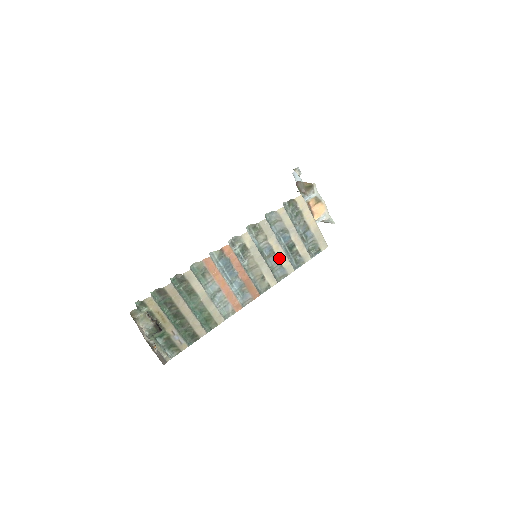
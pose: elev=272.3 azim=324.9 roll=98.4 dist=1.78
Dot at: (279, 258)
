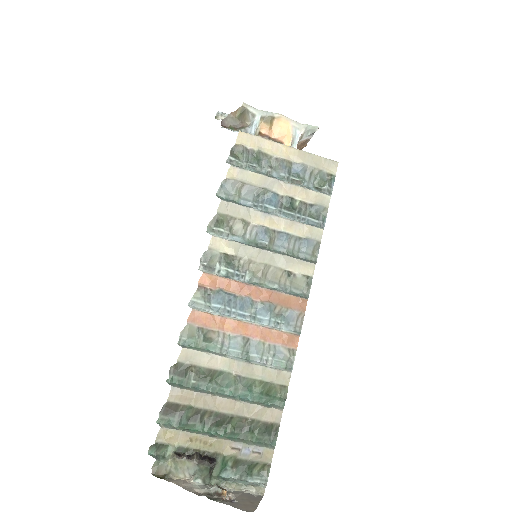
Dot at: (287, 232)
